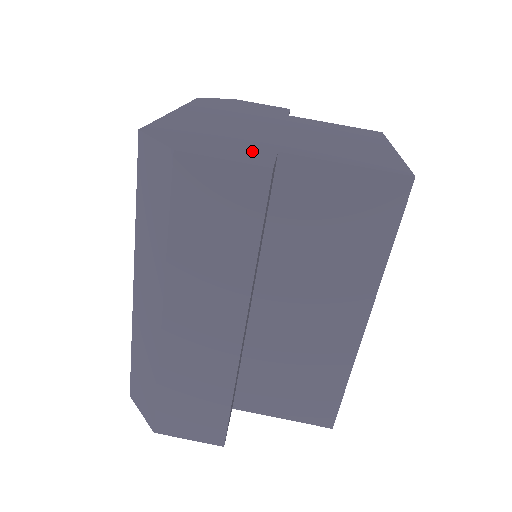
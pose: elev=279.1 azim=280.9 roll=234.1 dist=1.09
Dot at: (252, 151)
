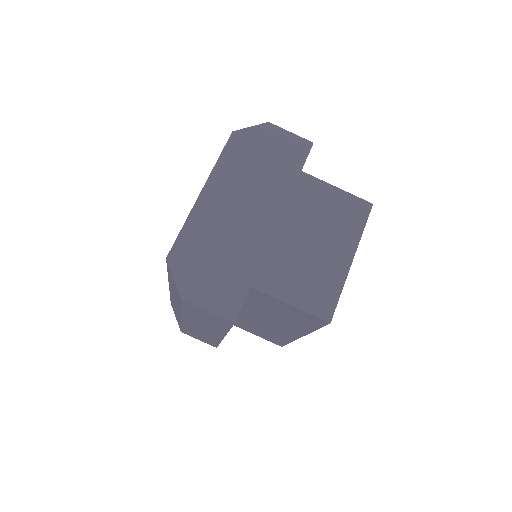
Dot at: (232, 291)
